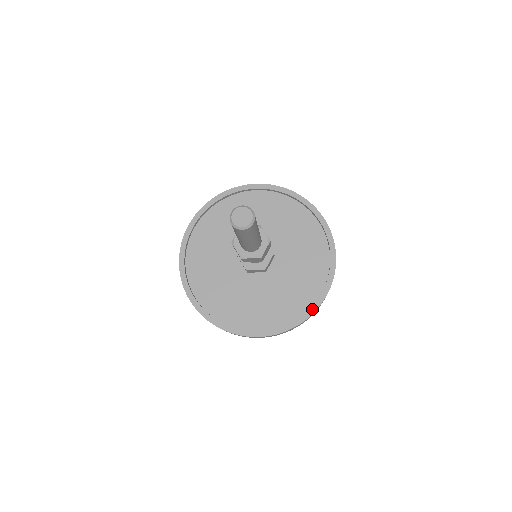
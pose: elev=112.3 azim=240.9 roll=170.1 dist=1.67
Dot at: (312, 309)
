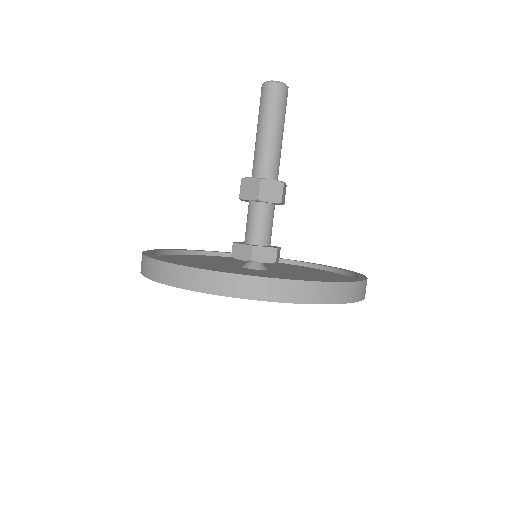
Dot at: (359, 279)
